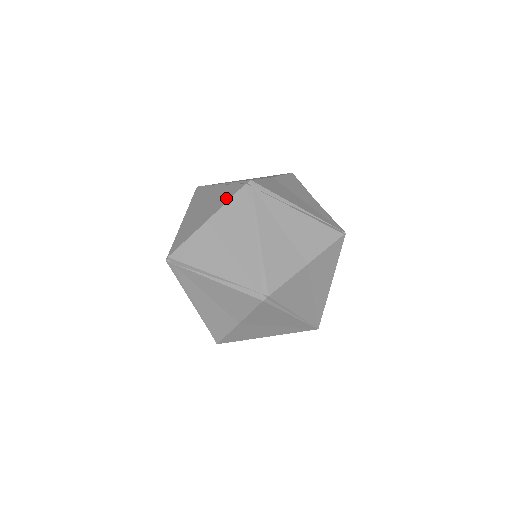
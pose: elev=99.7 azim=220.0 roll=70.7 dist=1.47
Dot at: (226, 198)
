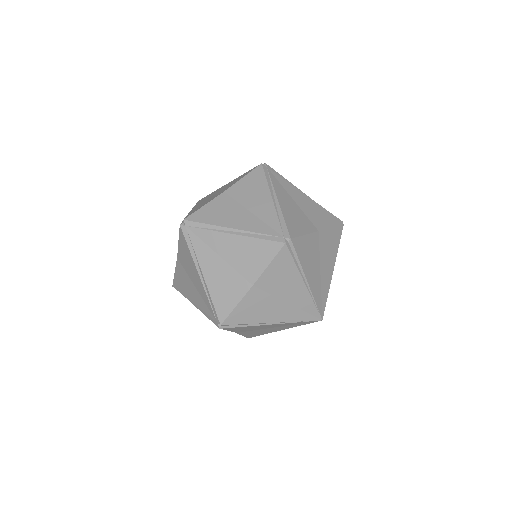
Dot at: (242, 176)
